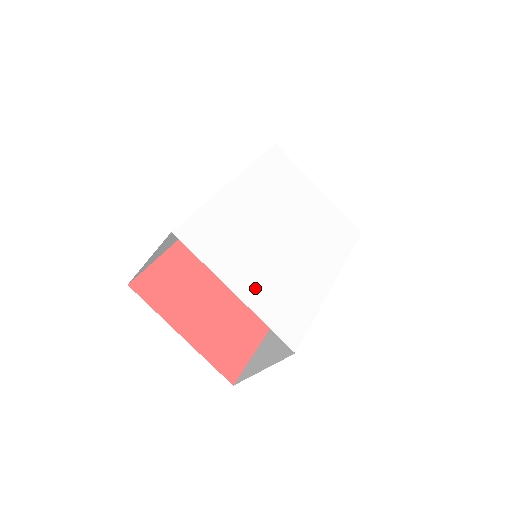
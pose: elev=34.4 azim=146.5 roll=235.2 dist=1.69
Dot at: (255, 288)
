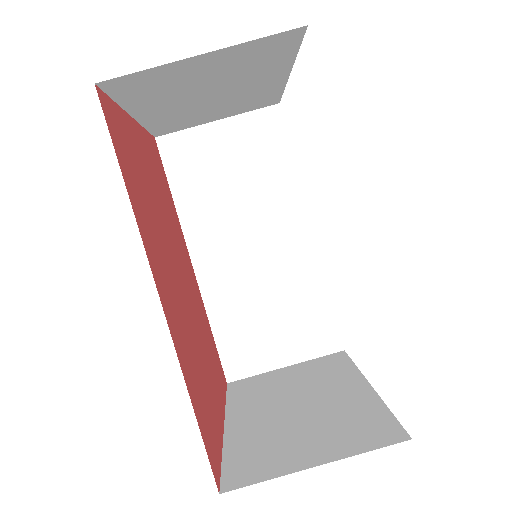
Dot at: occluded
